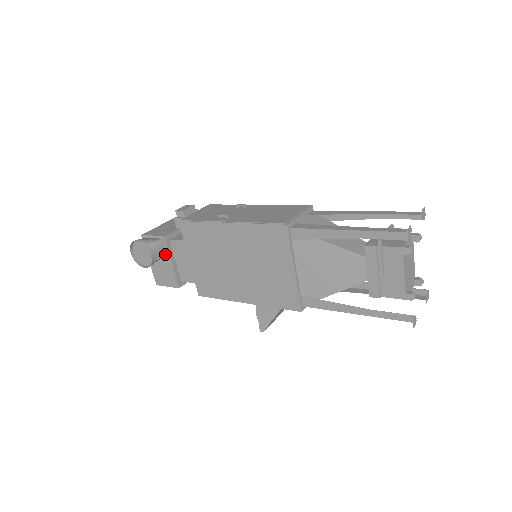
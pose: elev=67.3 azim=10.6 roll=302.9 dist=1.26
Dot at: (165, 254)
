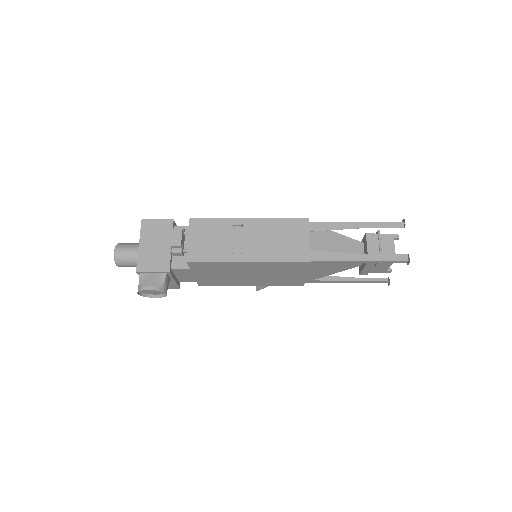
Dot at: (169, 280)
